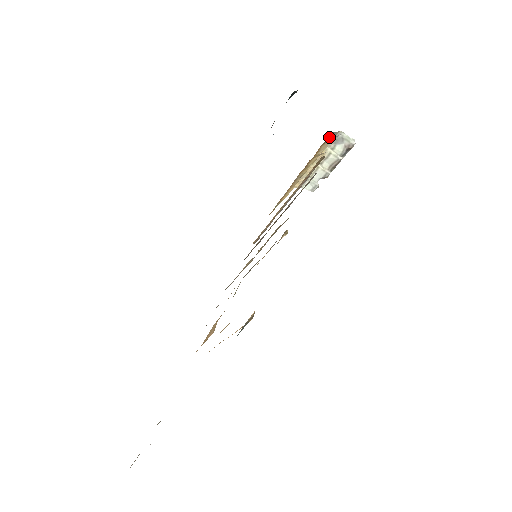
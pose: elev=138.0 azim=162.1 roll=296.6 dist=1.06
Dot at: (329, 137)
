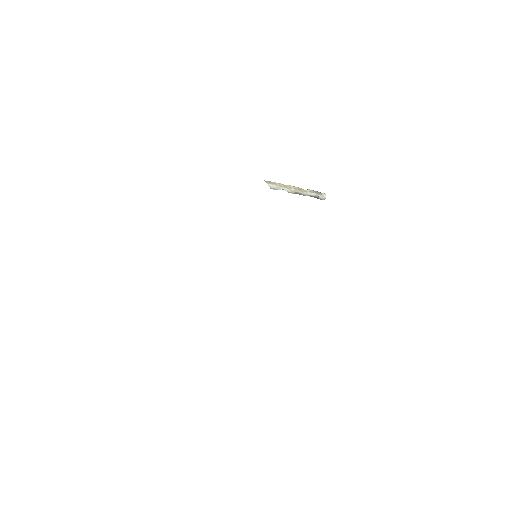
Dot at: occluded
